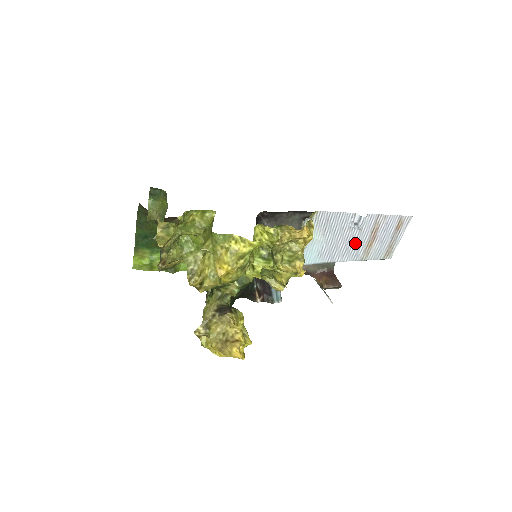
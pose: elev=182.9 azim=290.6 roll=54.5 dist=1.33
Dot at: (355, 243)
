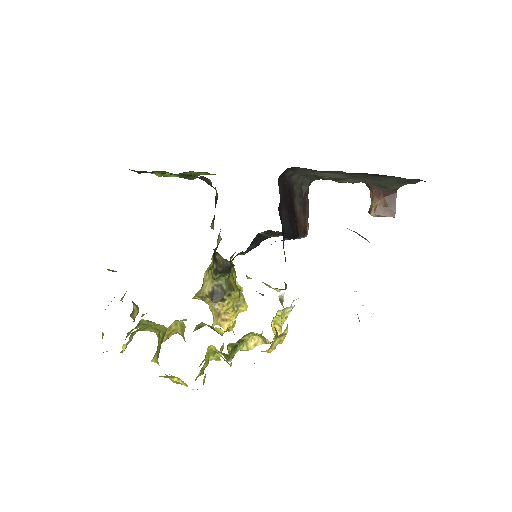
Dot at: occluded
